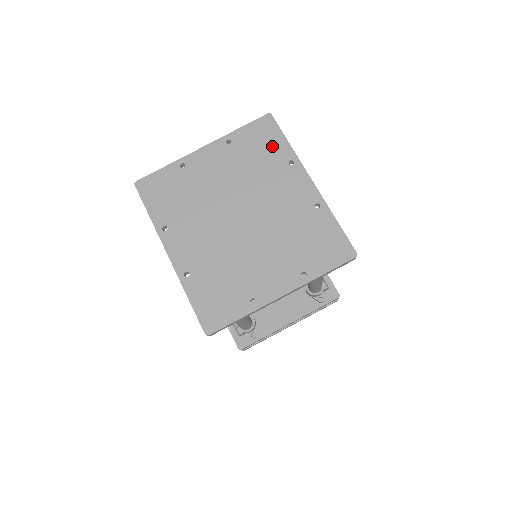
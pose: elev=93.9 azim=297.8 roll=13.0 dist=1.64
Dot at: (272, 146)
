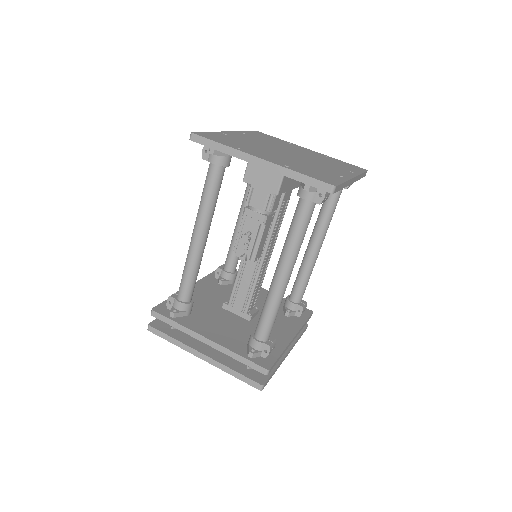
Dot at: (350, 168)
